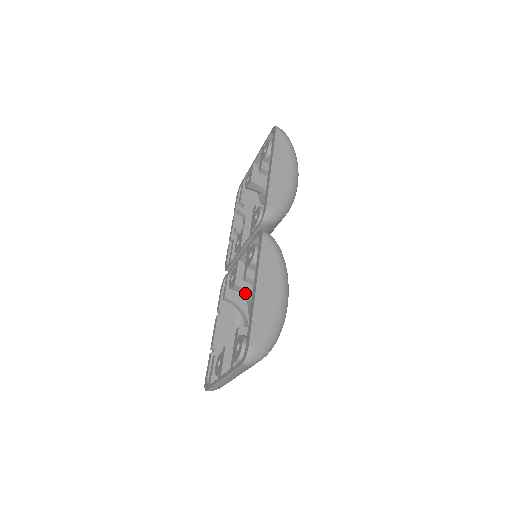
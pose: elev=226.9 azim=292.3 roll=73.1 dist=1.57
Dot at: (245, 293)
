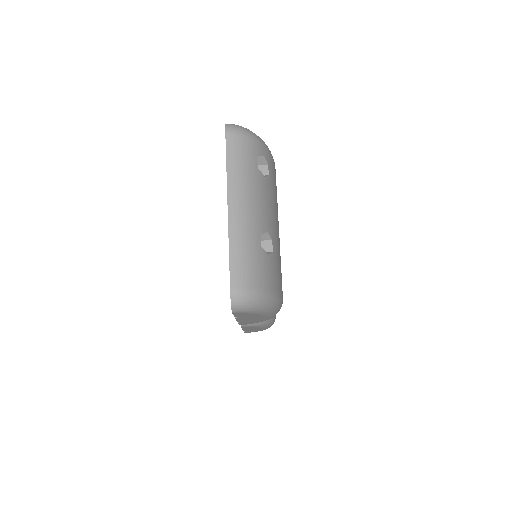
Dot at: occluded
